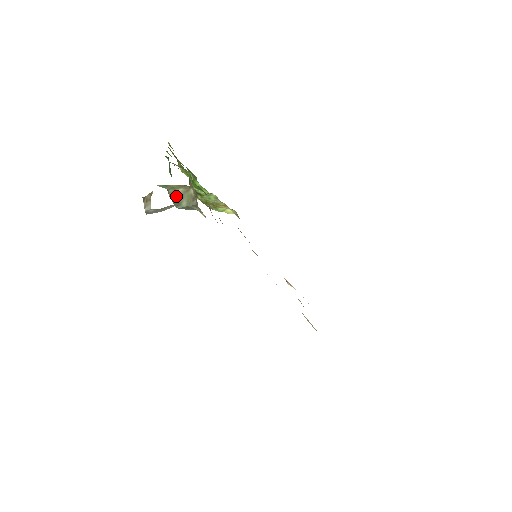
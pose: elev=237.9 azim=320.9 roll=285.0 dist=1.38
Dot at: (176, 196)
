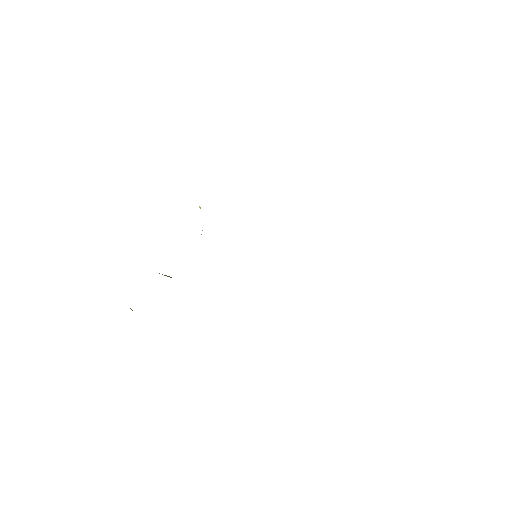
Dot at: occluded
